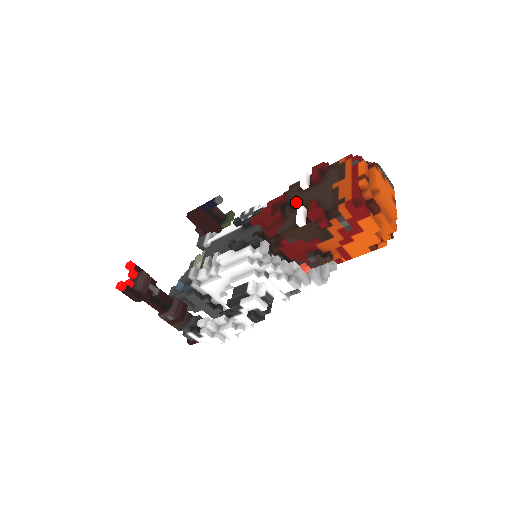
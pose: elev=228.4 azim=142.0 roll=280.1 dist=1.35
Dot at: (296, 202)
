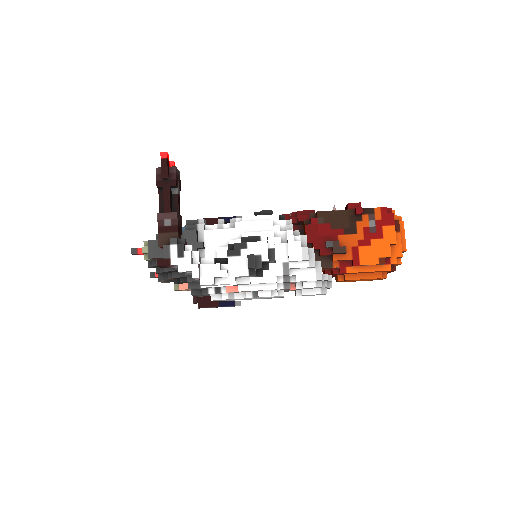
Dot at: occluded
